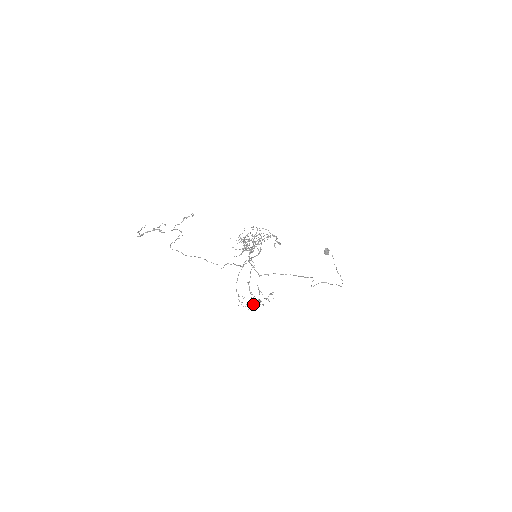
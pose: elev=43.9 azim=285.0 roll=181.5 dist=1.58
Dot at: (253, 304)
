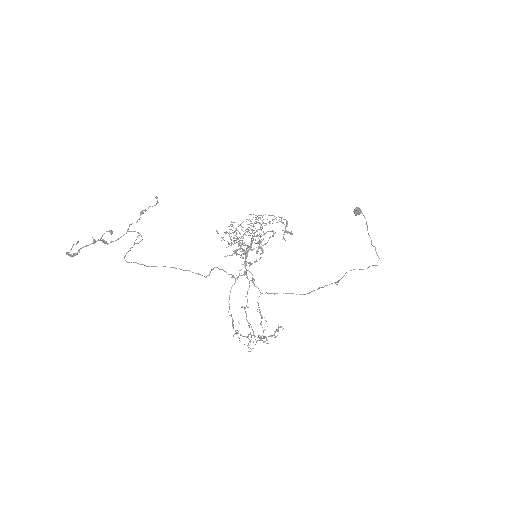
Dot at: occluded
